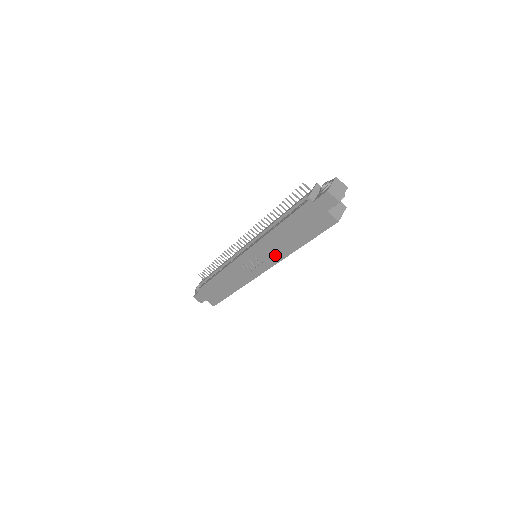
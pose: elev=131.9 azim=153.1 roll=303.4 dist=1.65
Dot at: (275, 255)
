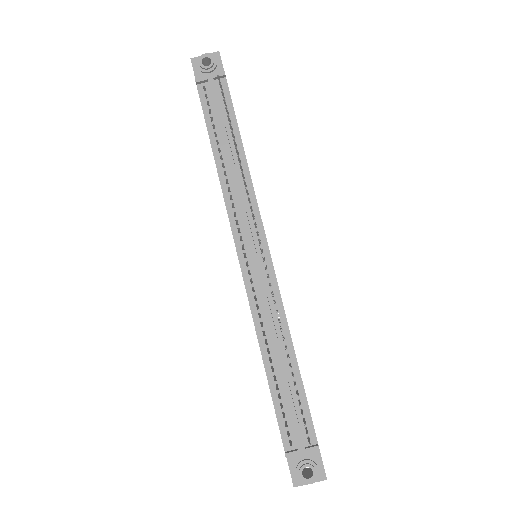
Dot at: occluded
